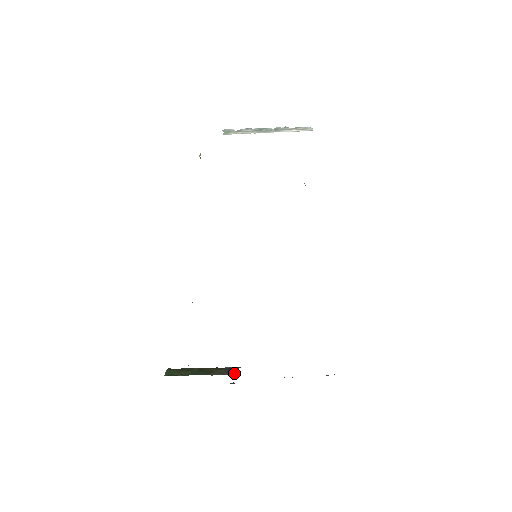
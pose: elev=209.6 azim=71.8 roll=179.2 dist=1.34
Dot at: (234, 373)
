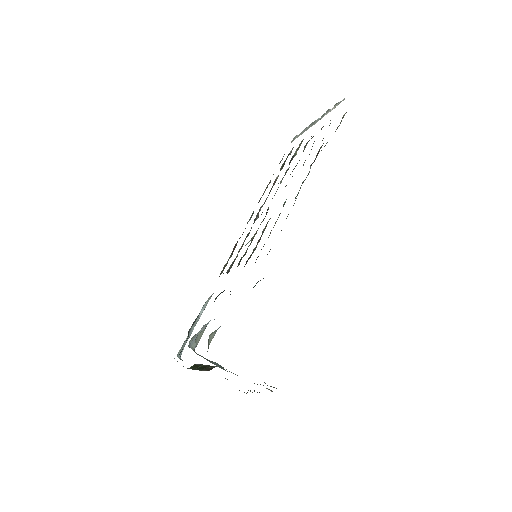
Dot at: (208, 370)
